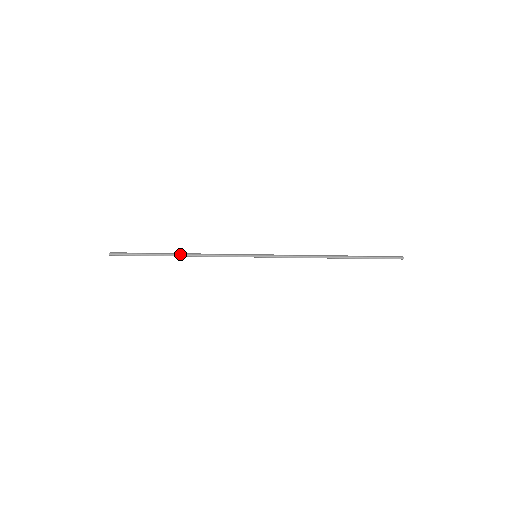
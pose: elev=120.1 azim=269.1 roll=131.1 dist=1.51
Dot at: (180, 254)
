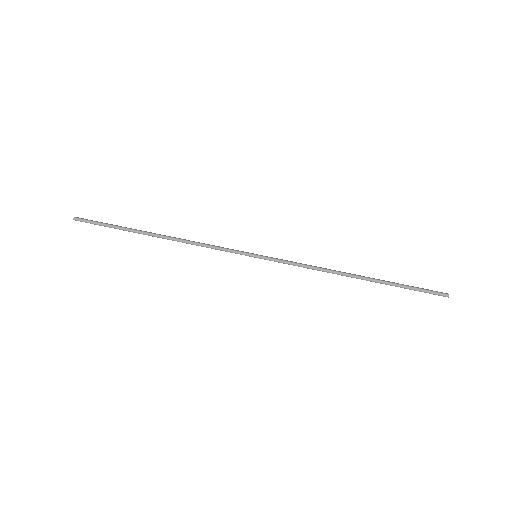
Dot at: (161, 235)
